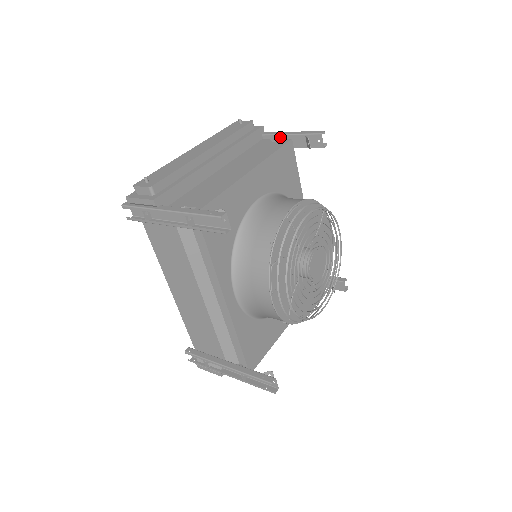
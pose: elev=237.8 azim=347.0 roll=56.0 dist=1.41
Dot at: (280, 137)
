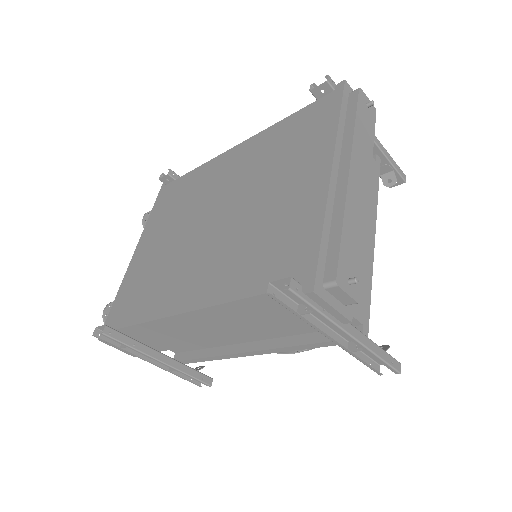
Dot at: occluded
